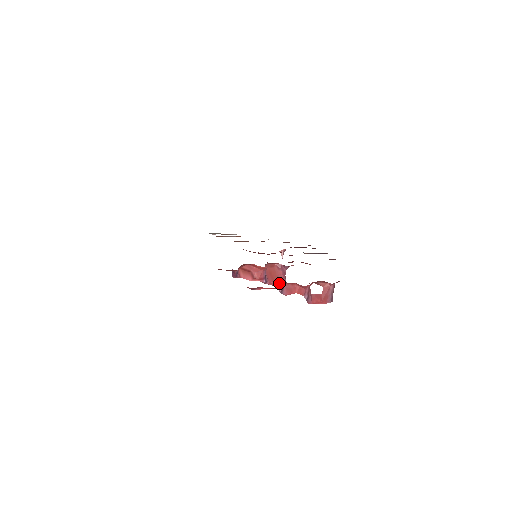
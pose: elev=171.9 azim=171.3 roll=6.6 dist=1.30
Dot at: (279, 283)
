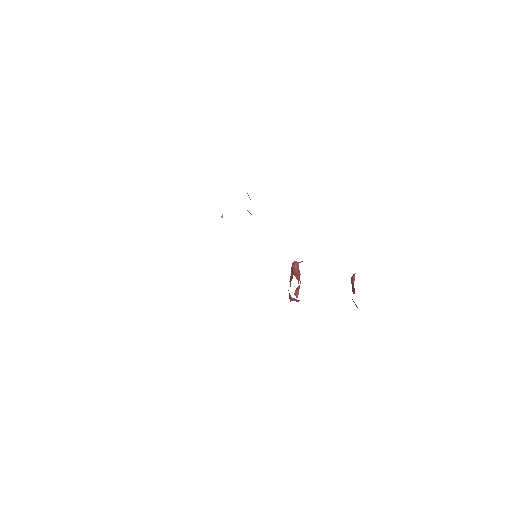
Dot at: occluded
